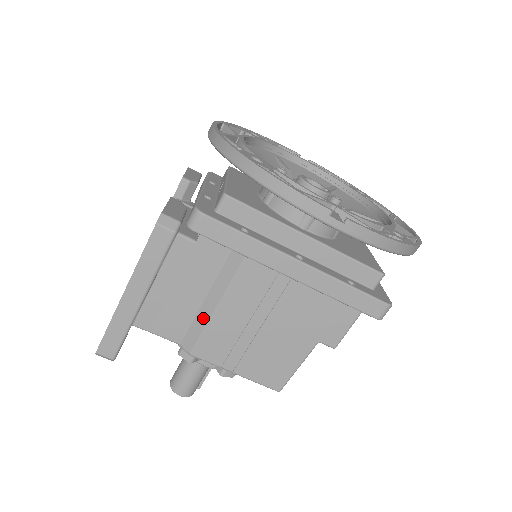
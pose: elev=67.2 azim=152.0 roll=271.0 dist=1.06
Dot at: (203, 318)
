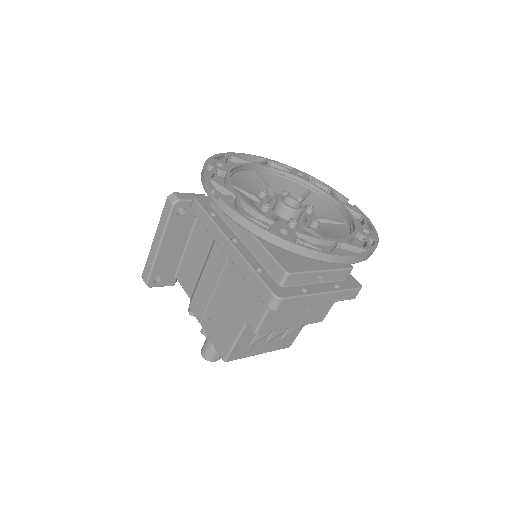
Dot at: (198, 281)
